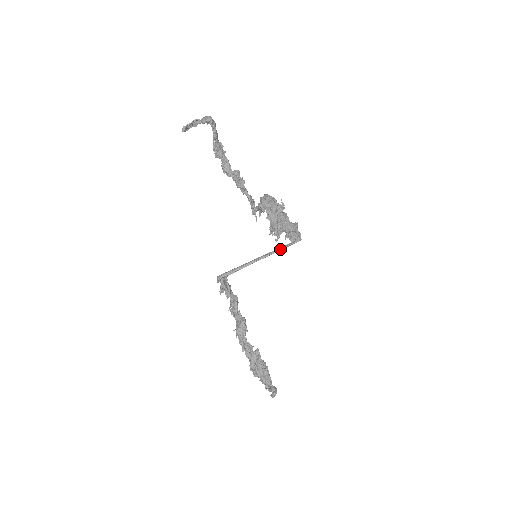
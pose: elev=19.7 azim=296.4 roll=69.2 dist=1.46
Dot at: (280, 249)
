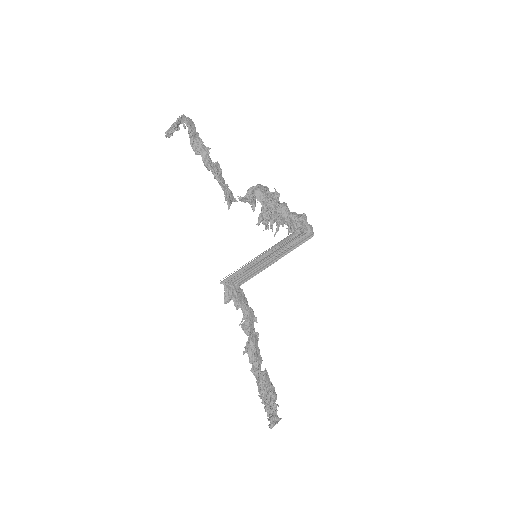
Dot at: (282, 245)
